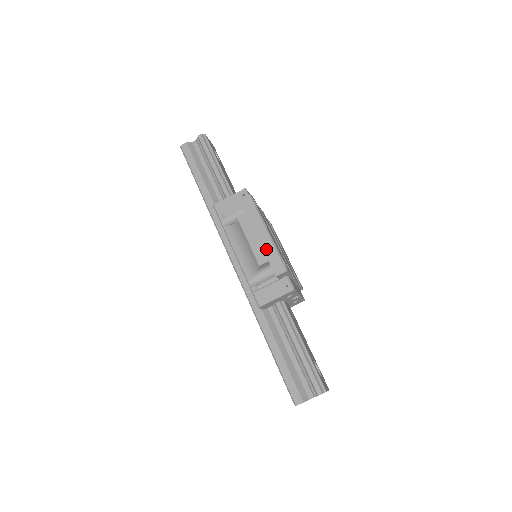
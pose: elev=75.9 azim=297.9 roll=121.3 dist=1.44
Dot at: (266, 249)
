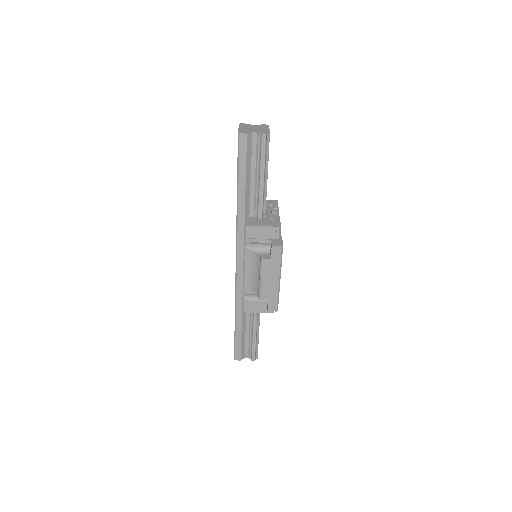
Dot at: (271, 292)
